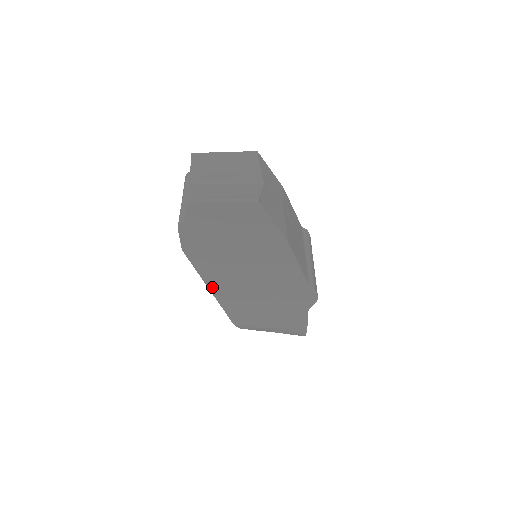
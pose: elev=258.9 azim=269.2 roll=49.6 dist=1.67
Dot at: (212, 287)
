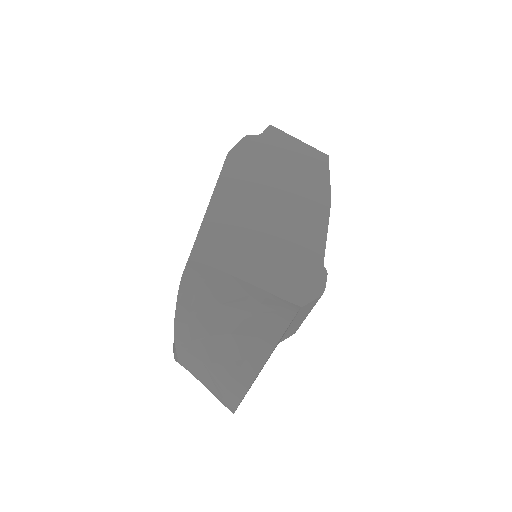
Dot at: (214, 206)
